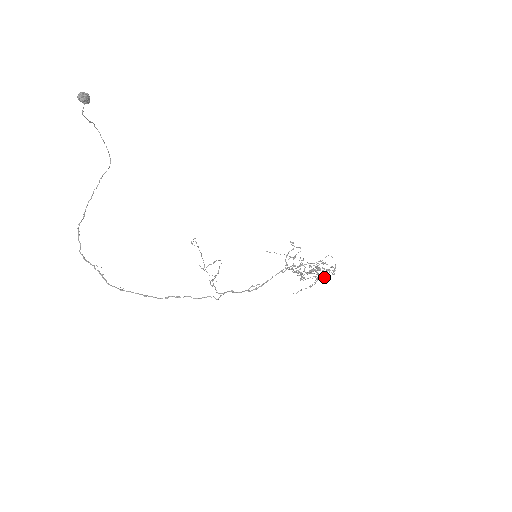
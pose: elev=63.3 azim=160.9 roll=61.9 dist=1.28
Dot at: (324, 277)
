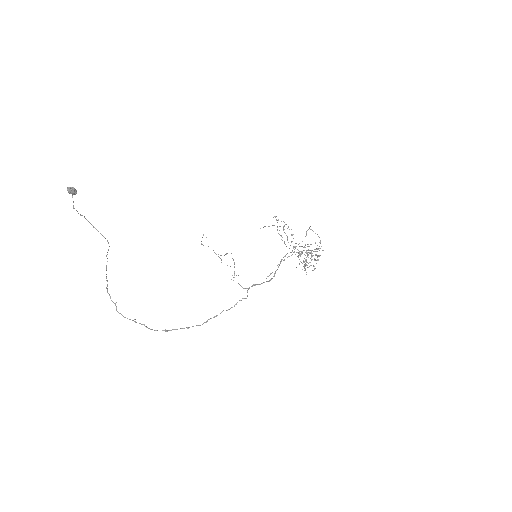
Dot at: (317, 256)
